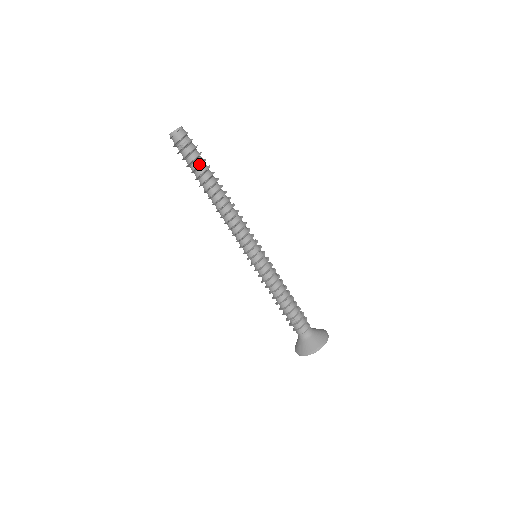
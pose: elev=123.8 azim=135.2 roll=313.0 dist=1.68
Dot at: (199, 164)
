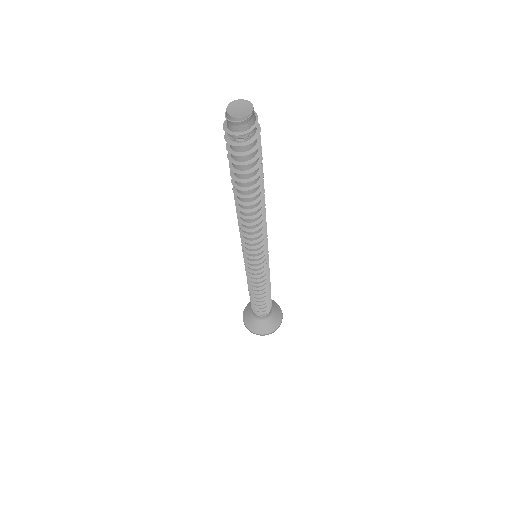
Dot at: (244, 169)
